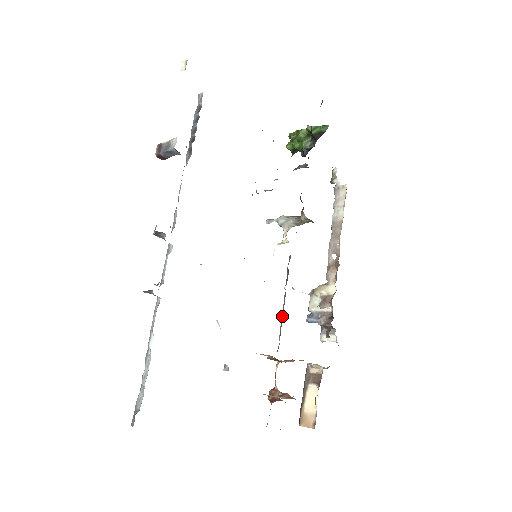
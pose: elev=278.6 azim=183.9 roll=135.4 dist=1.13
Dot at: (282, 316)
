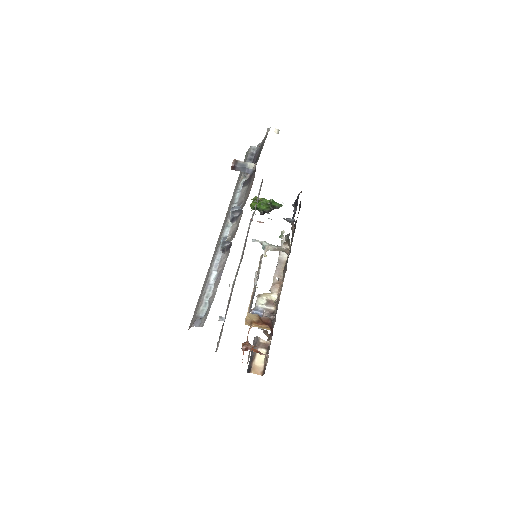
Dot at: (252, 300)
